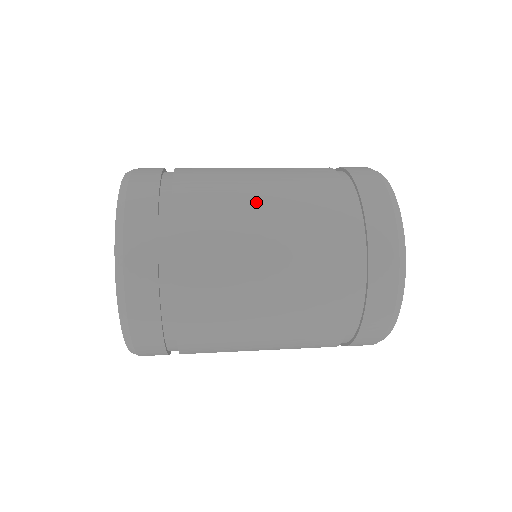
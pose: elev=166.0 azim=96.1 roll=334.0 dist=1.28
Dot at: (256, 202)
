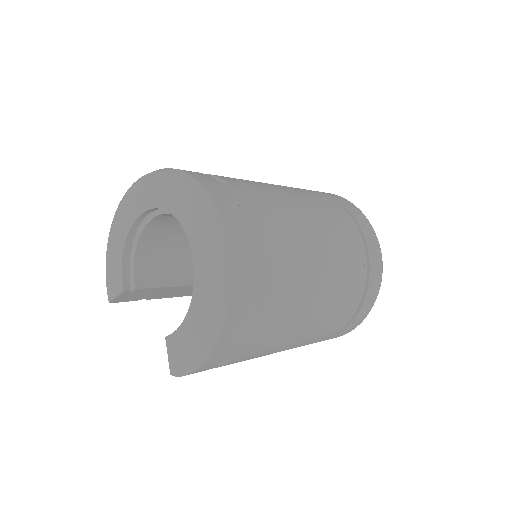
Dot at: occluded
